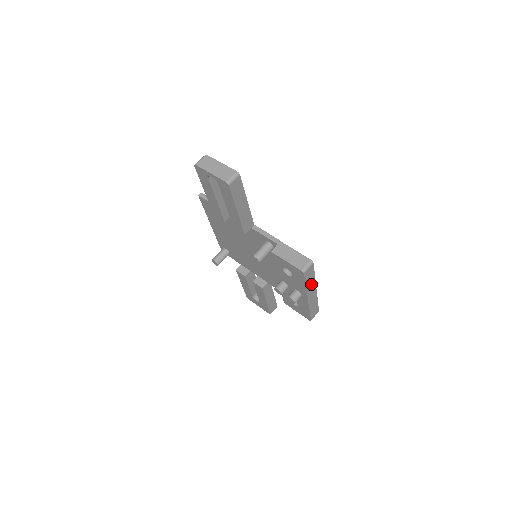
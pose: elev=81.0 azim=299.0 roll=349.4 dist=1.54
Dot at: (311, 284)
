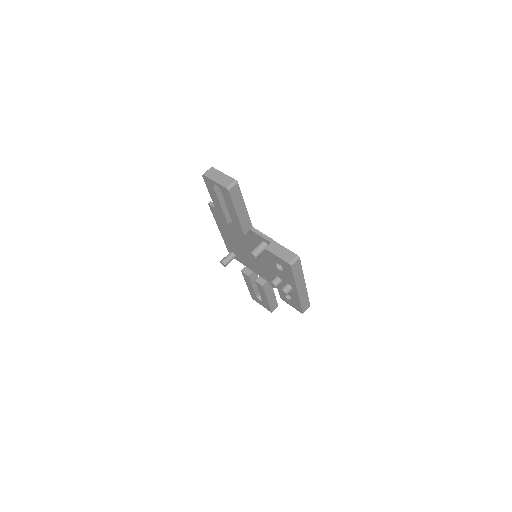
Dot at: (299, 278)
